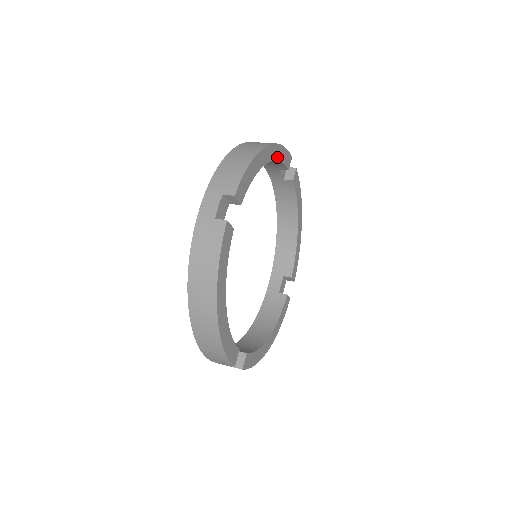
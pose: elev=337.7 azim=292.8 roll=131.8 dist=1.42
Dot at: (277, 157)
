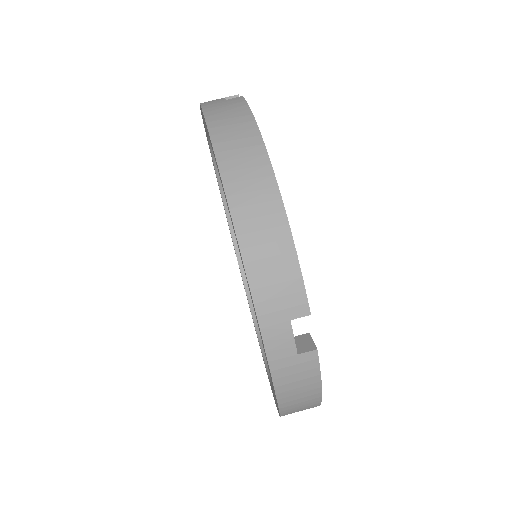
Dot at: occluded
